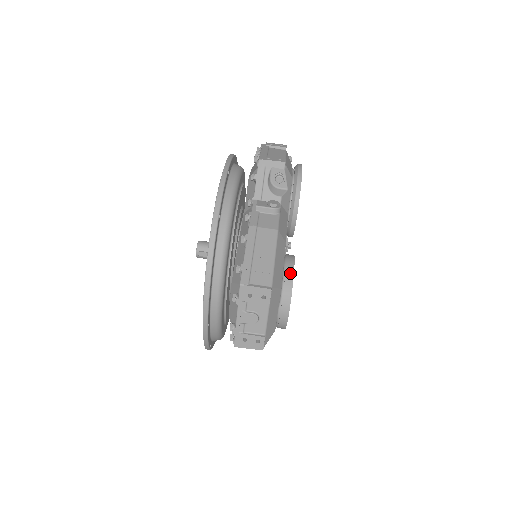
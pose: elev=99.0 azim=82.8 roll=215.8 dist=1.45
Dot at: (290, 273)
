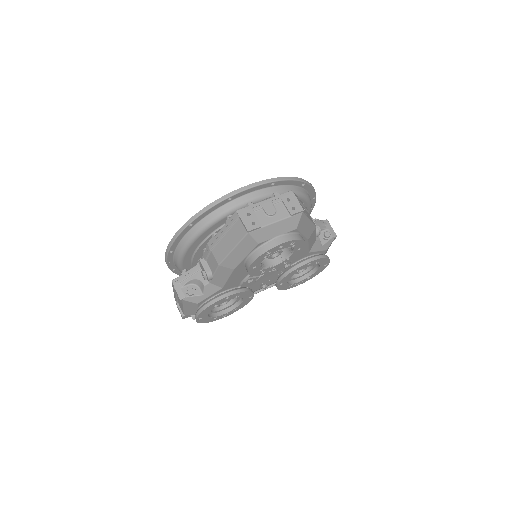
Dot at: occluded
